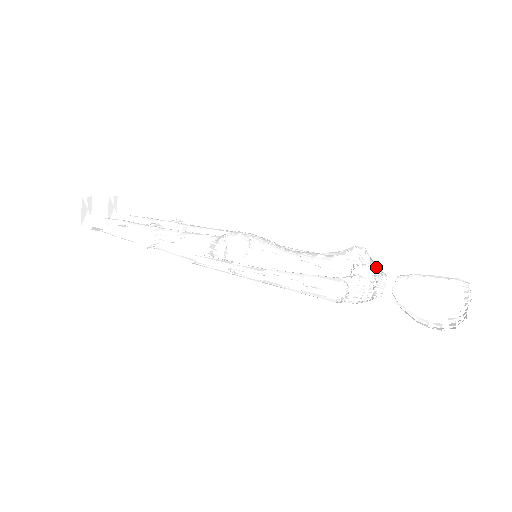
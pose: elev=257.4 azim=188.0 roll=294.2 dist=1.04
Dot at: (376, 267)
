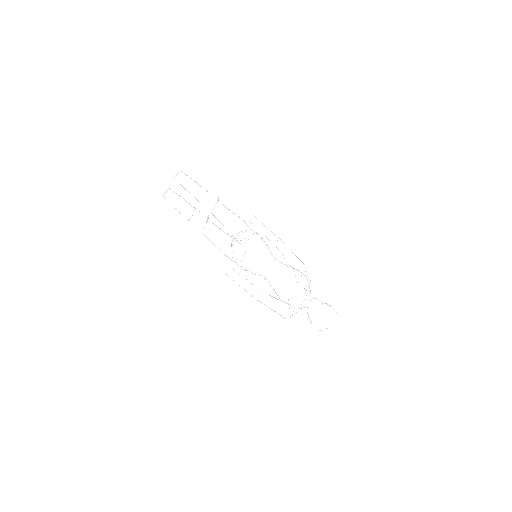
Dot at: occluded
